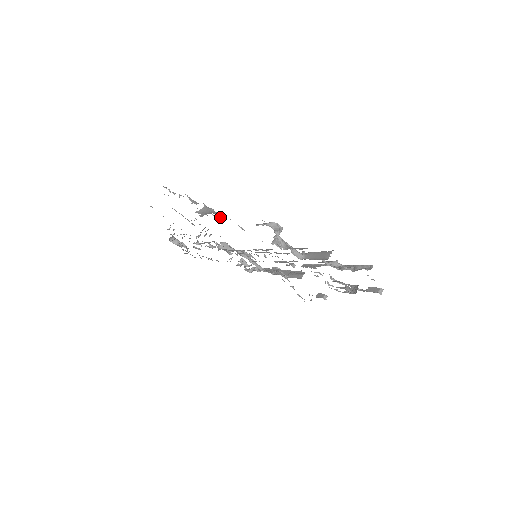
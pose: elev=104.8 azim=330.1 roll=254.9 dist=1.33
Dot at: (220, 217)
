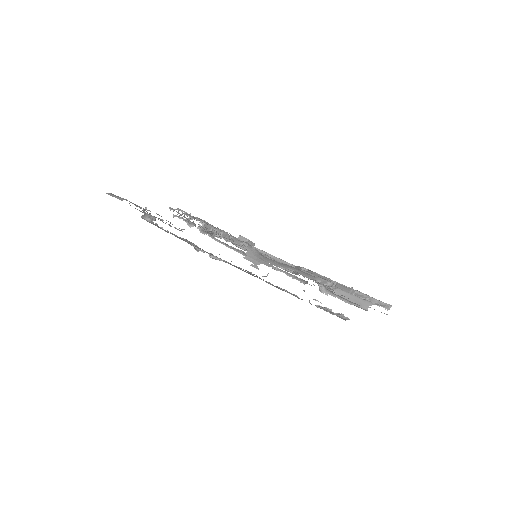
Dot at: occluded
